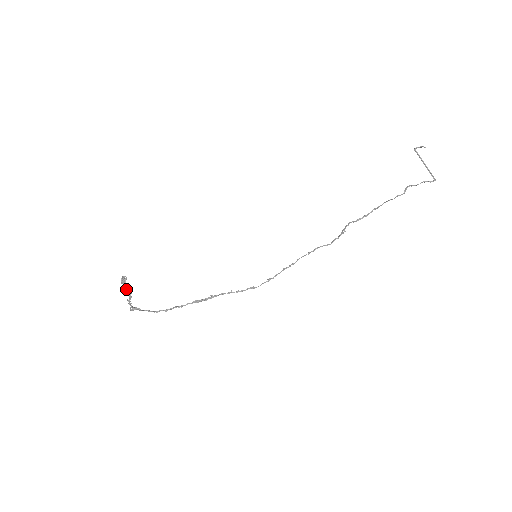
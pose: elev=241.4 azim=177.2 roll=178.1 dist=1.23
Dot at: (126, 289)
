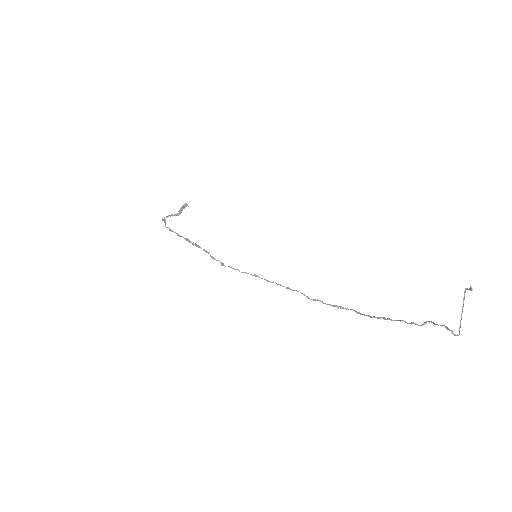
Dot at: (179, 211)
